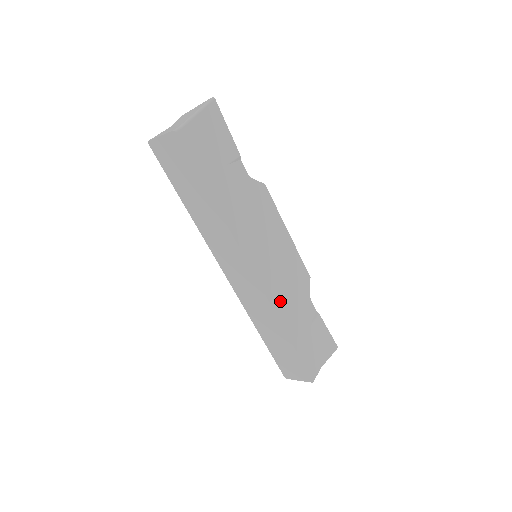
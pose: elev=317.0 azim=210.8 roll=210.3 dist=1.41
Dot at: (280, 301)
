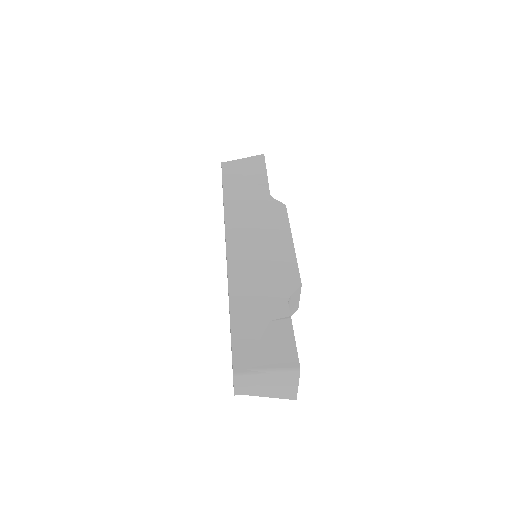
Dot at: (242, 277)
